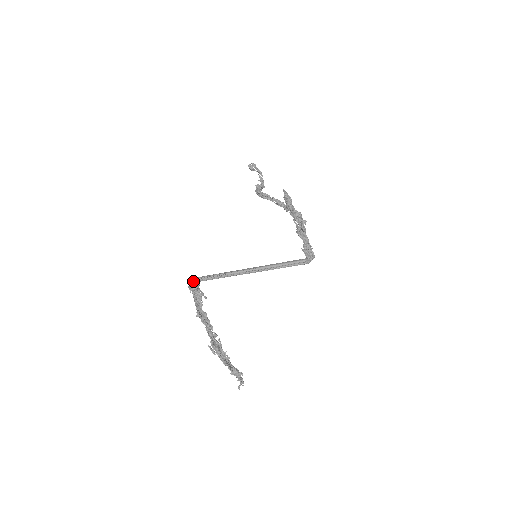
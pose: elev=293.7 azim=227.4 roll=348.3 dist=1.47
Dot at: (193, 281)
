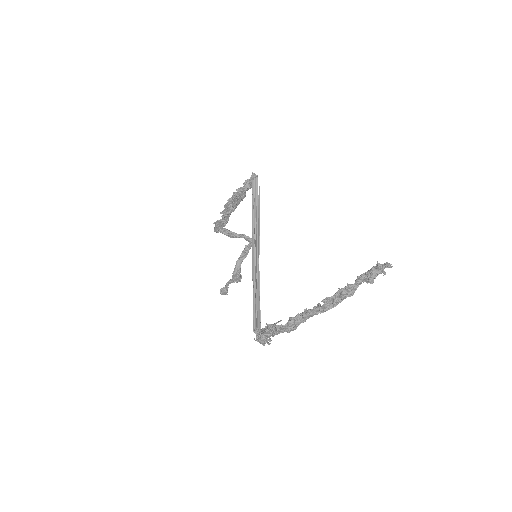
Dot at: (256, 337)
